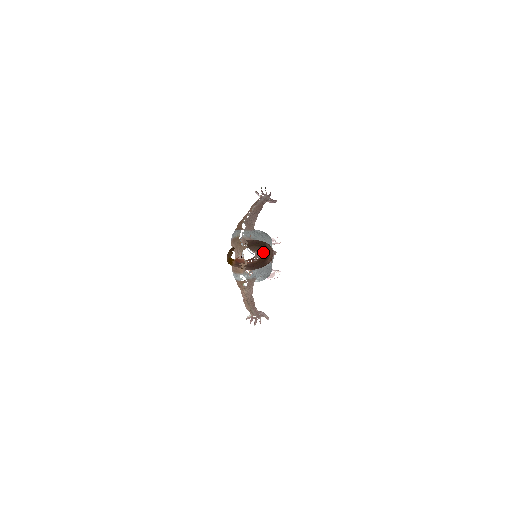
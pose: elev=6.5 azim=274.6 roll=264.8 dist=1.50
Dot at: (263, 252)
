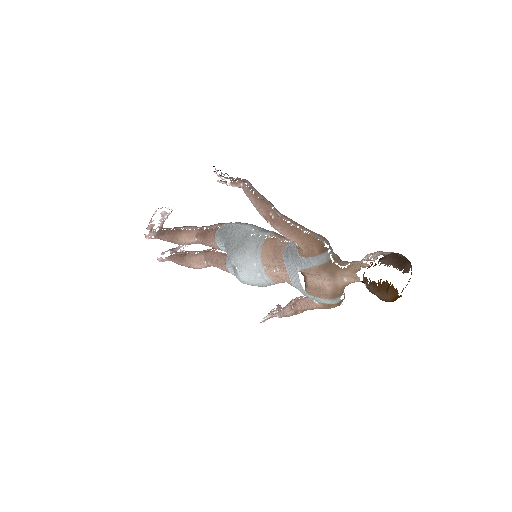
Dot at: (411, 266)
